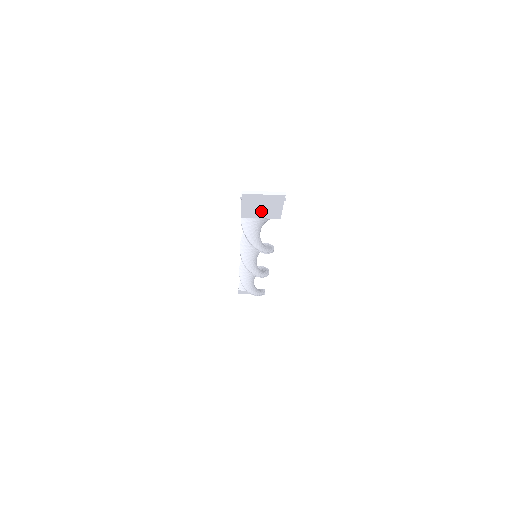
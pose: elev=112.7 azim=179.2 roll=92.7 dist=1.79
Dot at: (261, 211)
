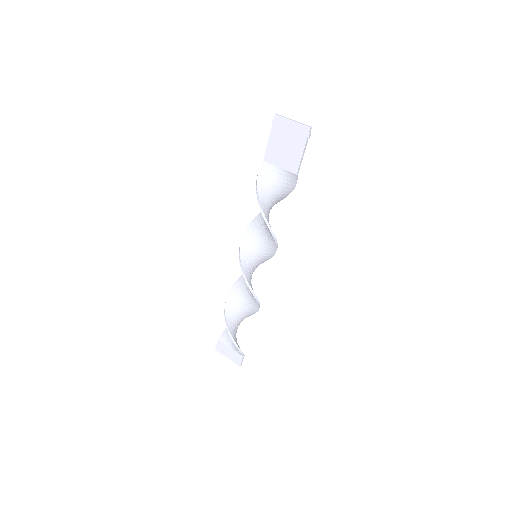
Dot at: (283, 153)
